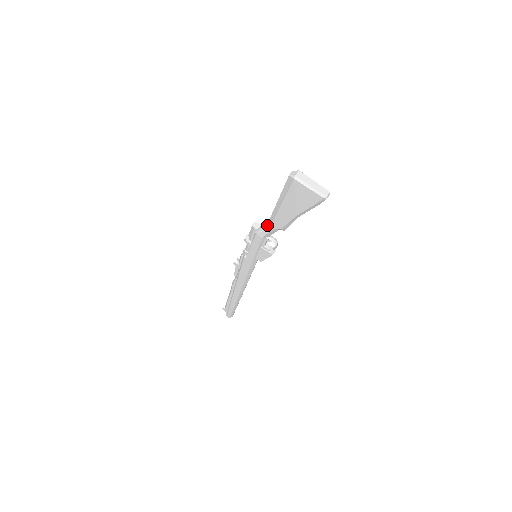
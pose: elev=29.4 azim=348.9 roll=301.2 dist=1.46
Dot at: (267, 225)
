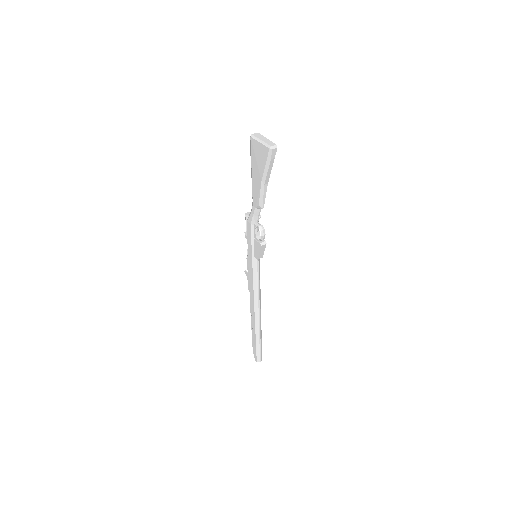
Dot at: (252, 207)
